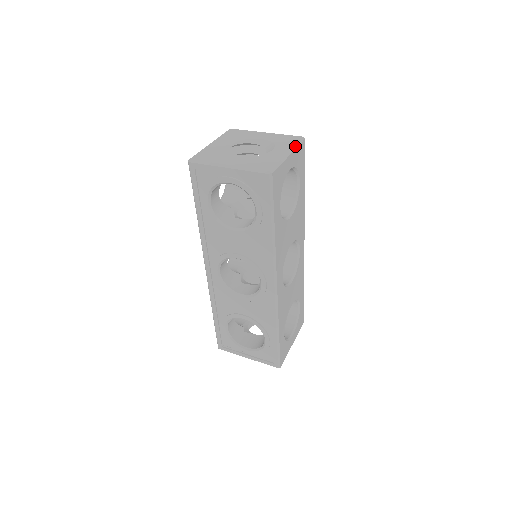
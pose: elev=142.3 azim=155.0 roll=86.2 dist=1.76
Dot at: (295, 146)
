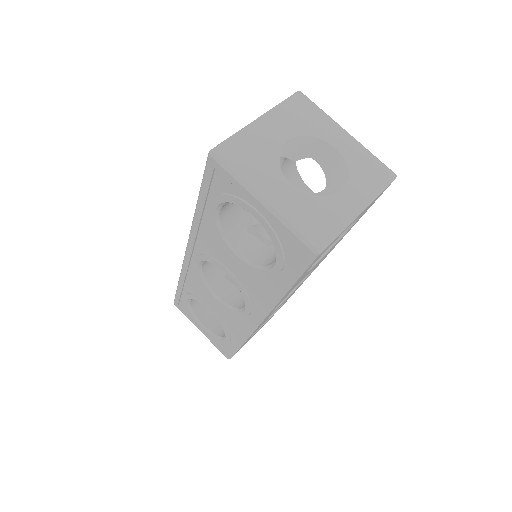
Dot at: (376, 194)
